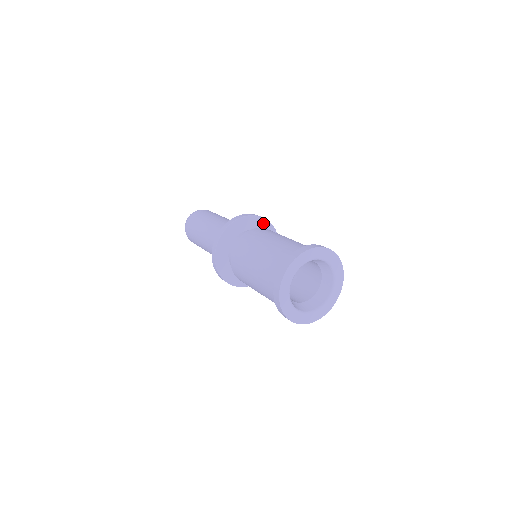
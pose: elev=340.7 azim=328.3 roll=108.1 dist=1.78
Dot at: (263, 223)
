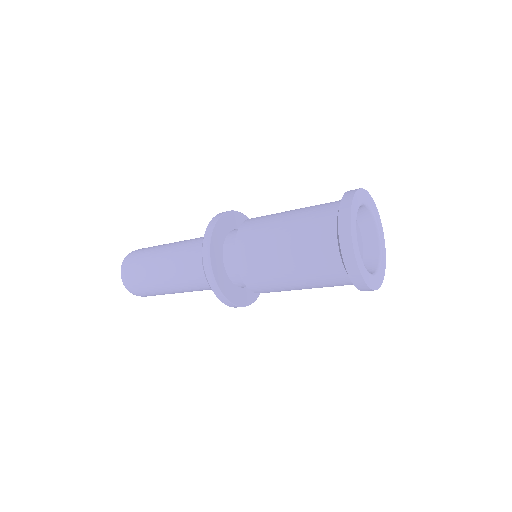
Dot at: (244, 220)
